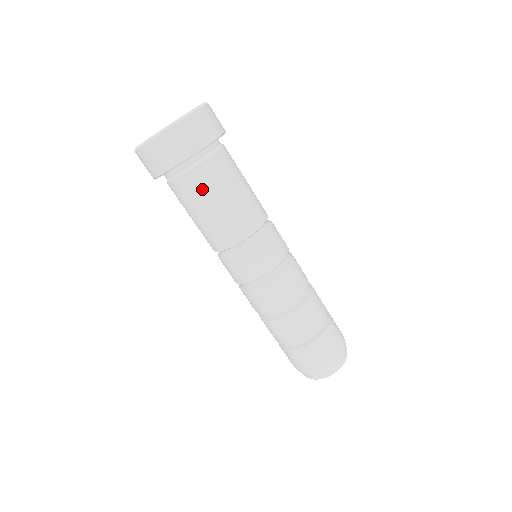
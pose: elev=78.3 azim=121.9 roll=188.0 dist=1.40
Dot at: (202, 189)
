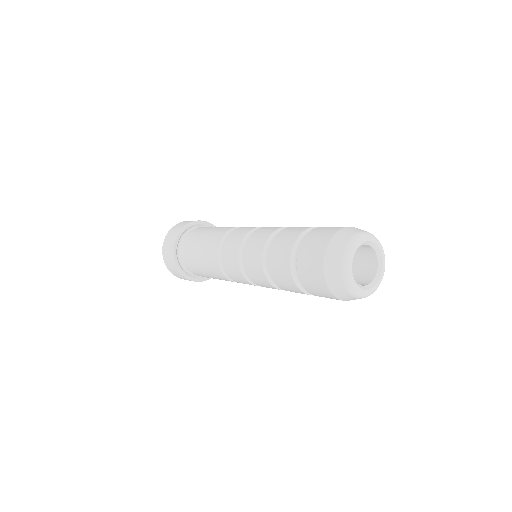
Dot at: (191, 246)
